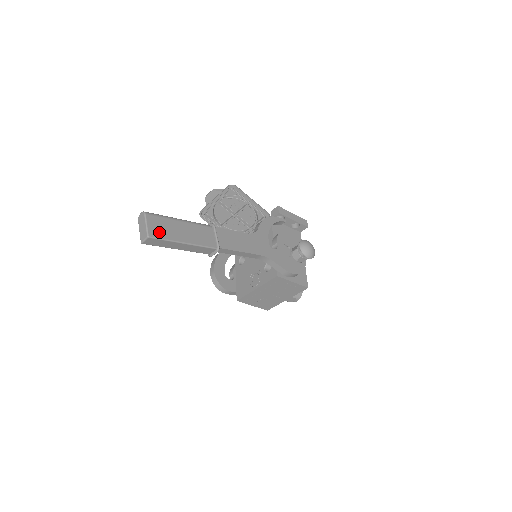
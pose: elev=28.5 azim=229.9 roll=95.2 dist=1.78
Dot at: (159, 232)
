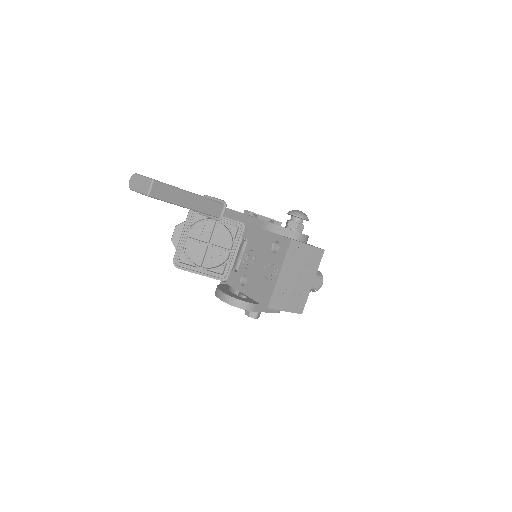
Dot at: occluded
